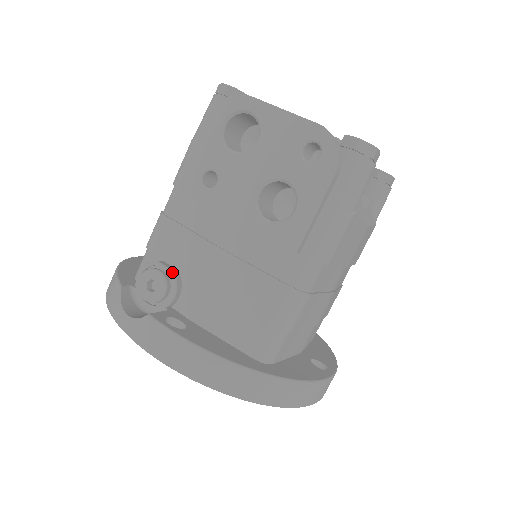
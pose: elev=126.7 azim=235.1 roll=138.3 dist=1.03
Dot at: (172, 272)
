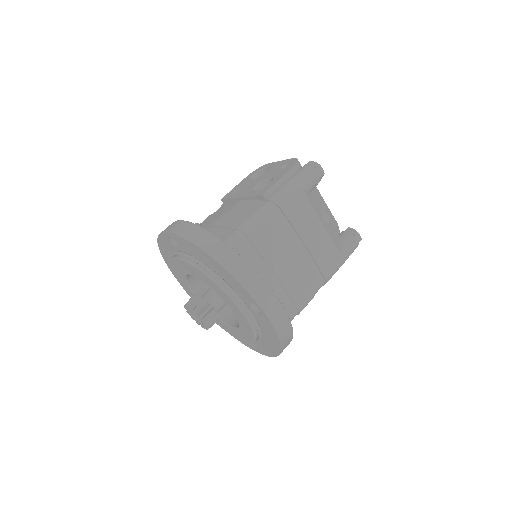
Dot at: (199, 224)
